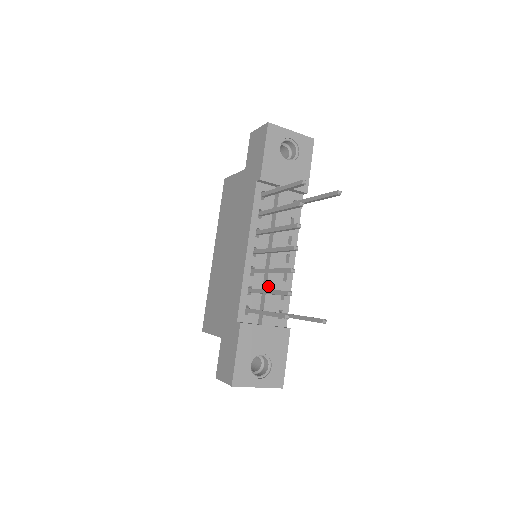
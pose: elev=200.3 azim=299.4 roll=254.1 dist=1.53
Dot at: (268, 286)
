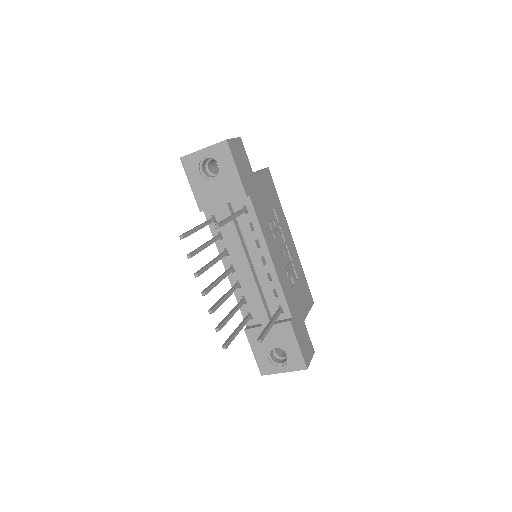
Dot at: (252, 294)
